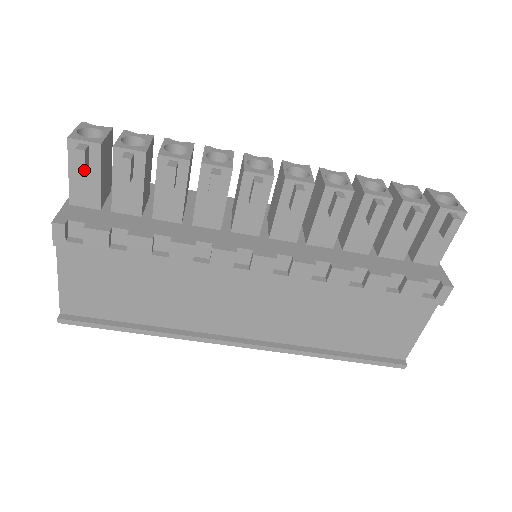
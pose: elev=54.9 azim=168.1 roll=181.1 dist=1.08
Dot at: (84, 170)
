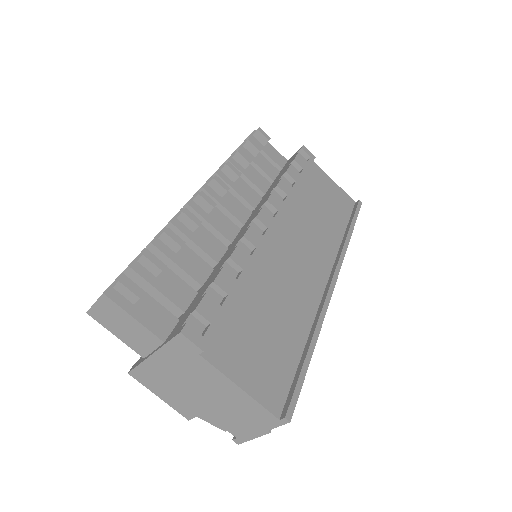
Dot at: (140, 290)
